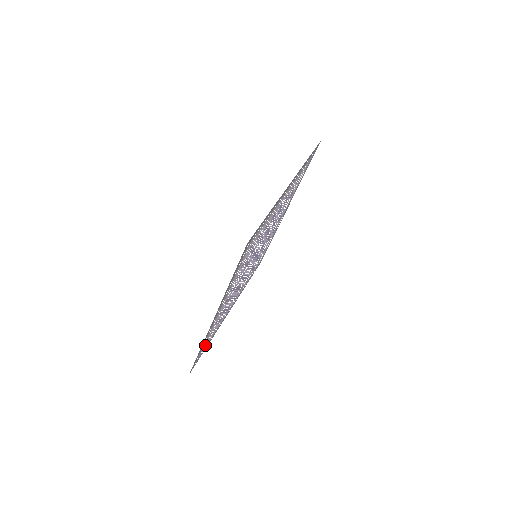
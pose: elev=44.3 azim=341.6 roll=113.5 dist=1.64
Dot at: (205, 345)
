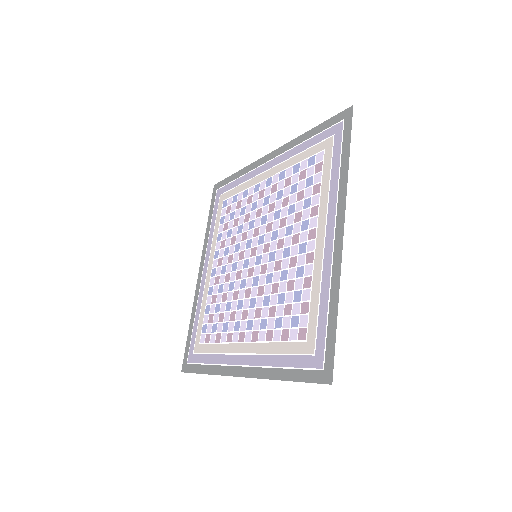
Dot at: (197, 346)
